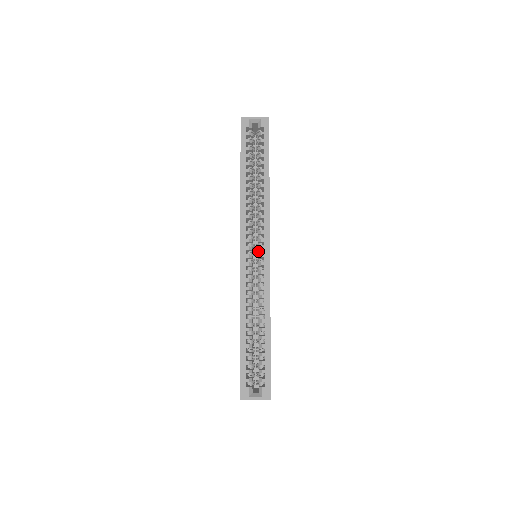
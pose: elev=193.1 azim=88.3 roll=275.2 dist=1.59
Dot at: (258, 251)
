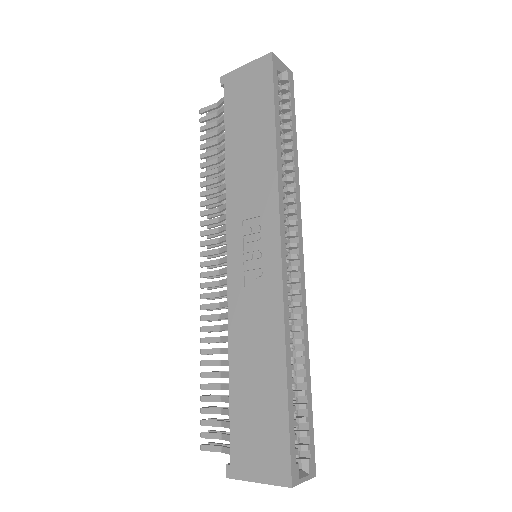
Dot at: occluded
